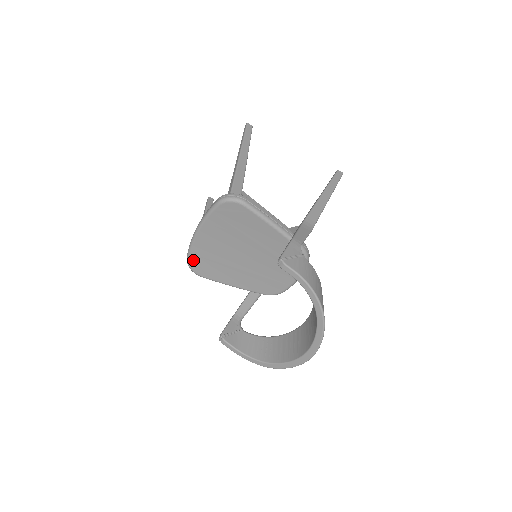
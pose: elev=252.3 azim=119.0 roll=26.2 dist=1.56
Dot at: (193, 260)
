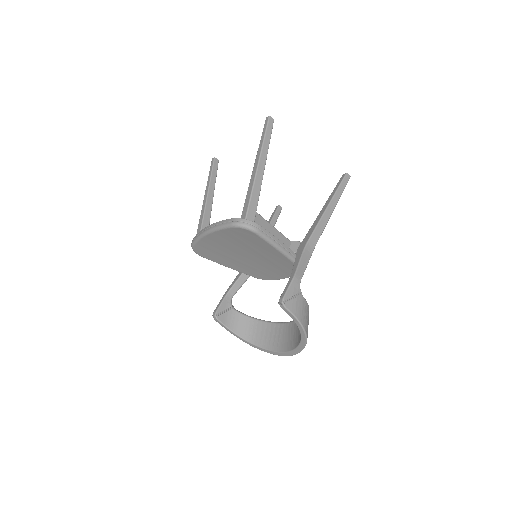
Dot at: (198, 247)
